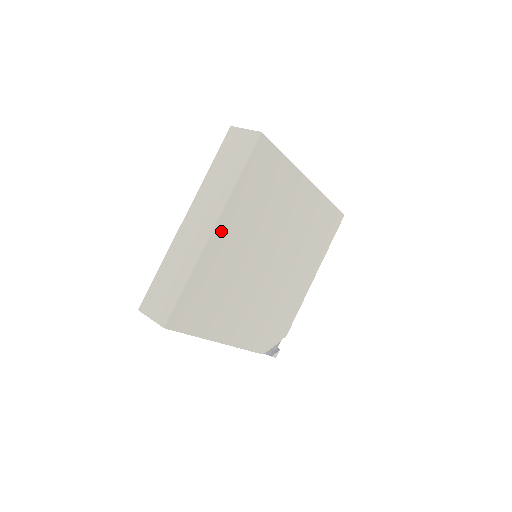
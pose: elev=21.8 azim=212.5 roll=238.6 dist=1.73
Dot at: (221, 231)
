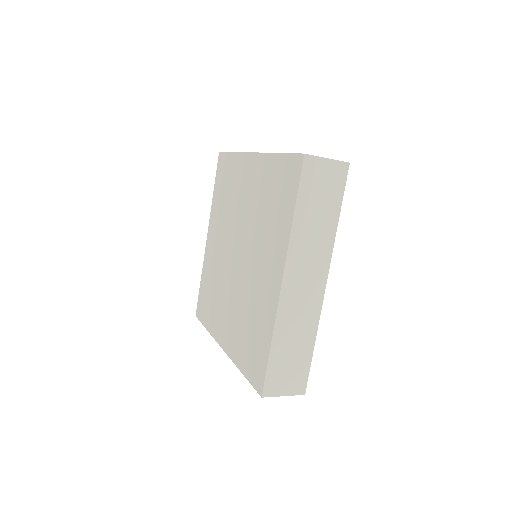
Dot at: occluded
